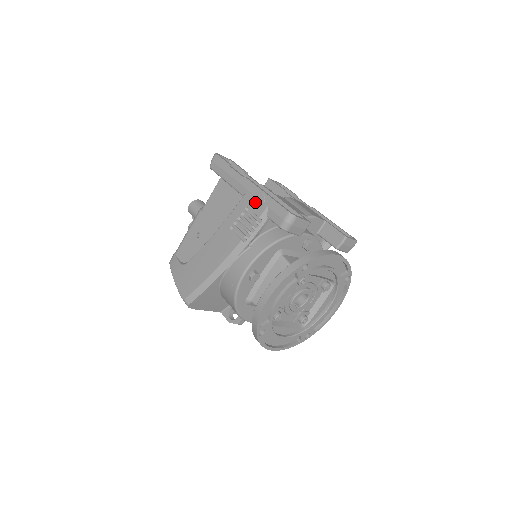
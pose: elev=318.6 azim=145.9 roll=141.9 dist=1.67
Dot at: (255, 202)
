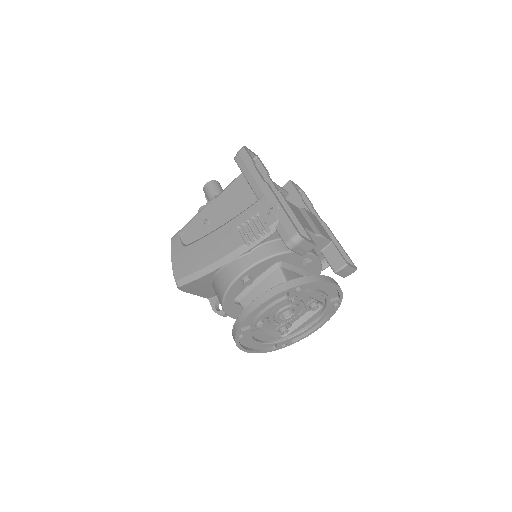
Dot at: (268, 210)
